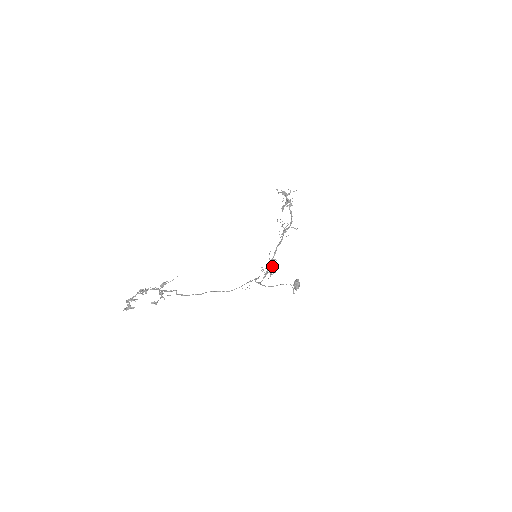
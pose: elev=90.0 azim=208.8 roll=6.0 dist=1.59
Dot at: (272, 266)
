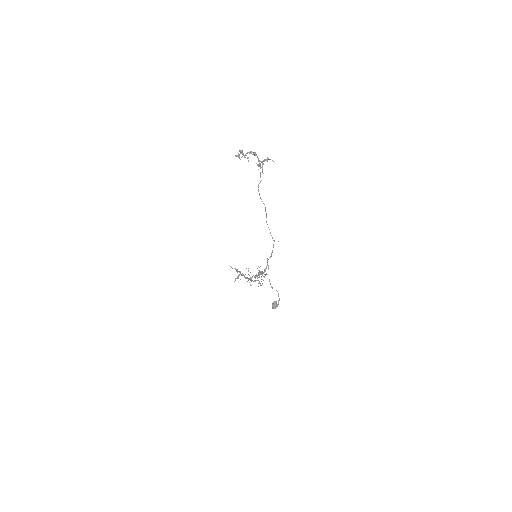
Dot at: occluded
